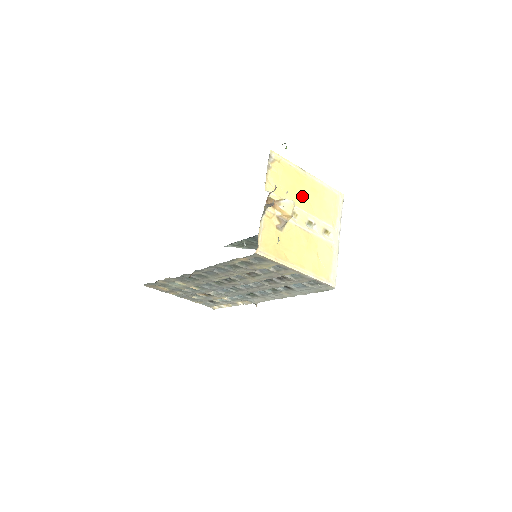
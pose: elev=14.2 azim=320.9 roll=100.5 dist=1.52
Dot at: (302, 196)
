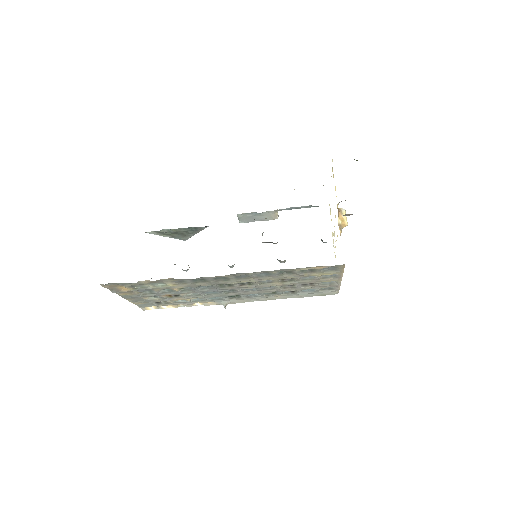
Dot at: occluded
